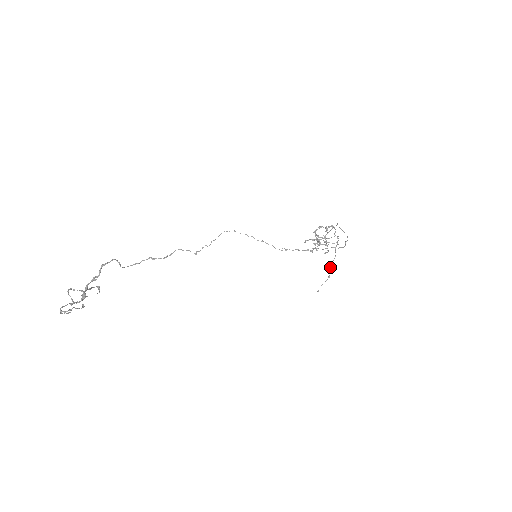
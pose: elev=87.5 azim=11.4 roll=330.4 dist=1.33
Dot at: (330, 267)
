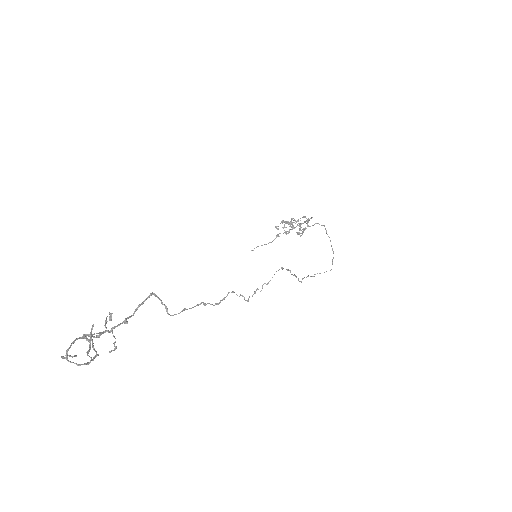
Dot at: (276, 235)
